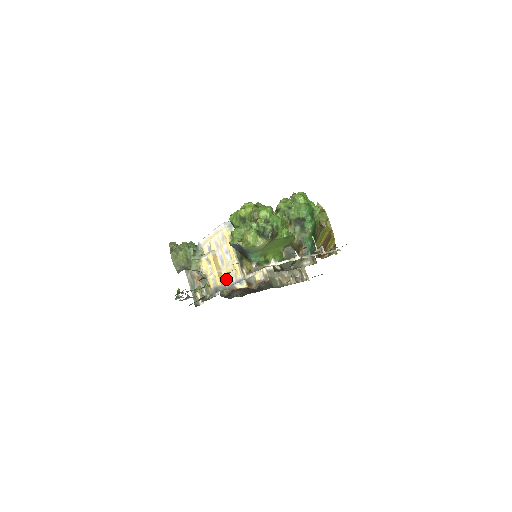
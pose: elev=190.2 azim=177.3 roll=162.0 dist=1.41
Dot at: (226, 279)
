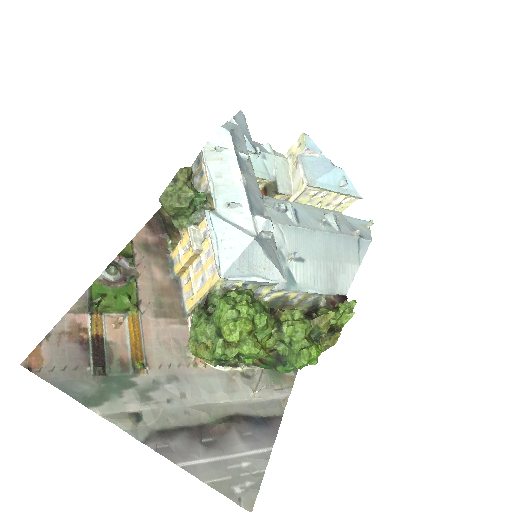
Dot at: (186, 276)
